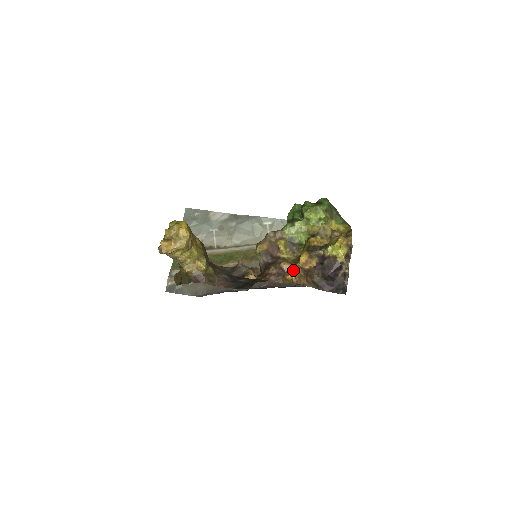
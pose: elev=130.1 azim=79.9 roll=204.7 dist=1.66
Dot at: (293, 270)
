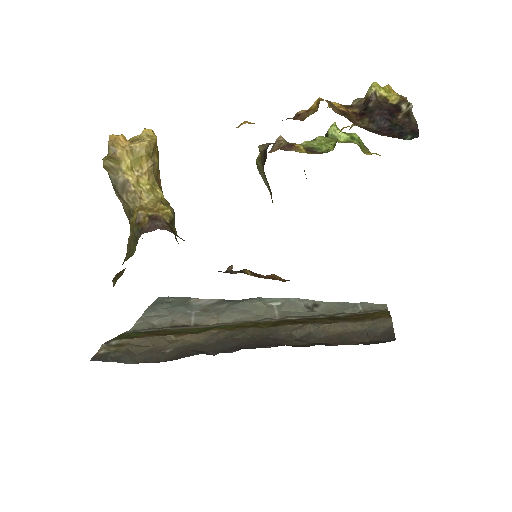
Dot at: occluded
